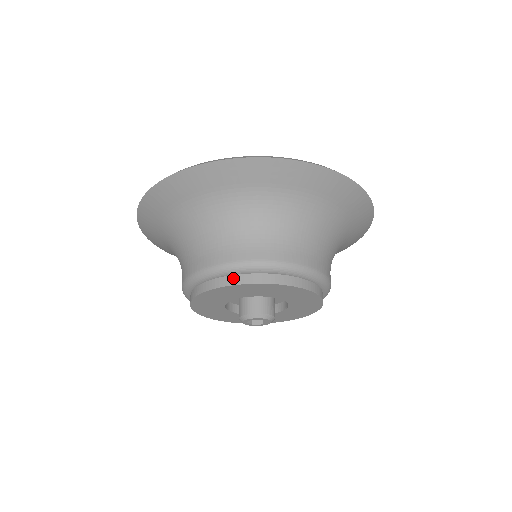
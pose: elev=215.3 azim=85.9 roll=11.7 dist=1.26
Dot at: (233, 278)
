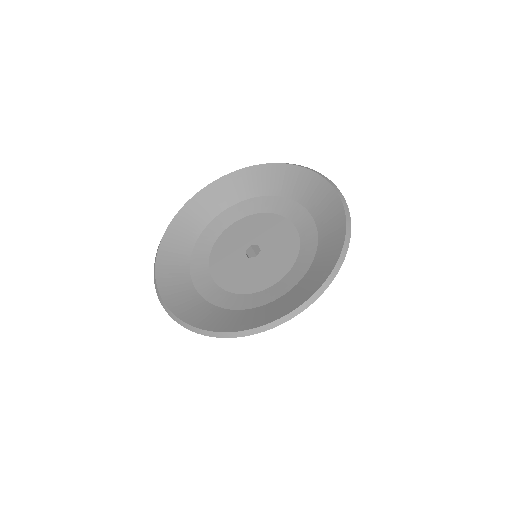
Dot at: occluded
